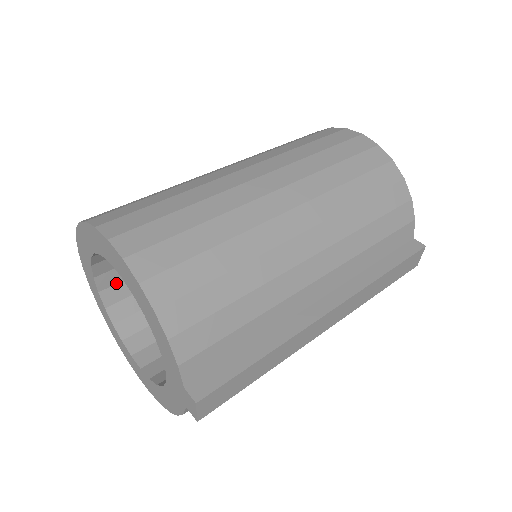
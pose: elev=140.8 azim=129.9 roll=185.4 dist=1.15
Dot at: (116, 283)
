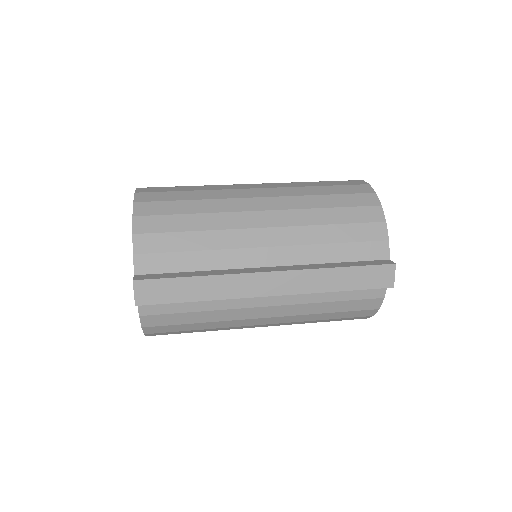
Dot at: occluded
